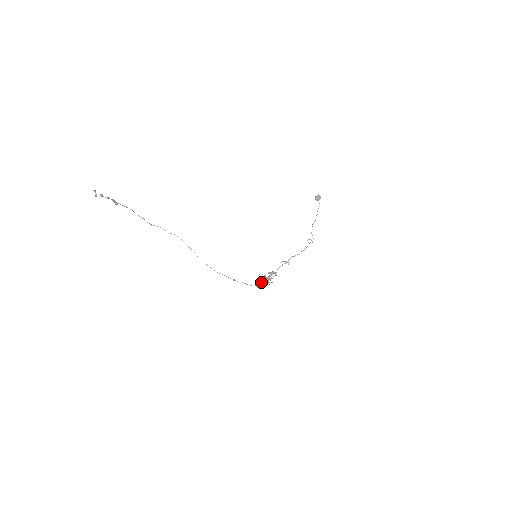
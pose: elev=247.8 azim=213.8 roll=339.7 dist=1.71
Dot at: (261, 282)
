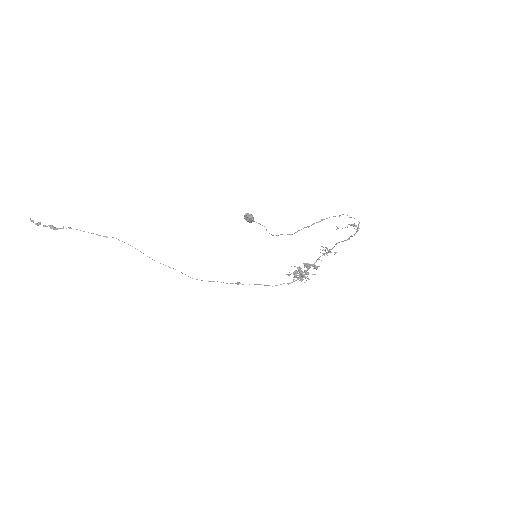
Dot at: occluded
